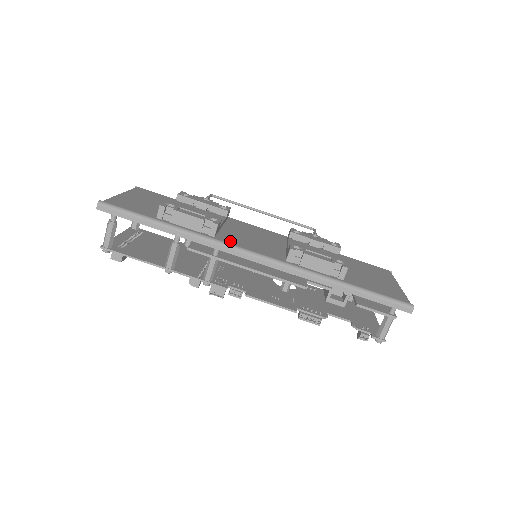
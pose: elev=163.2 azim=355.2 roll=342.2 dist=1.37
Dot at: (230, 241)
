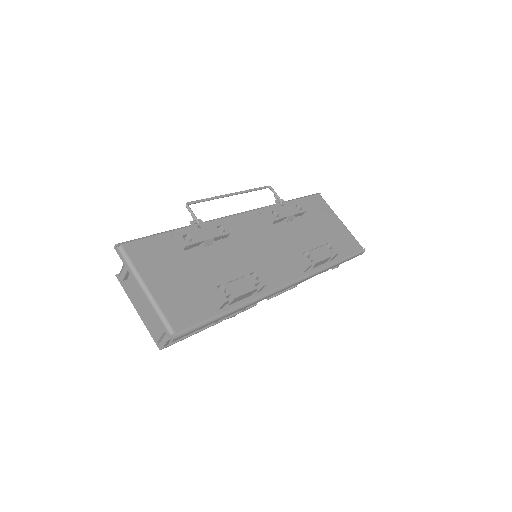
Dot at: (268, 284)
